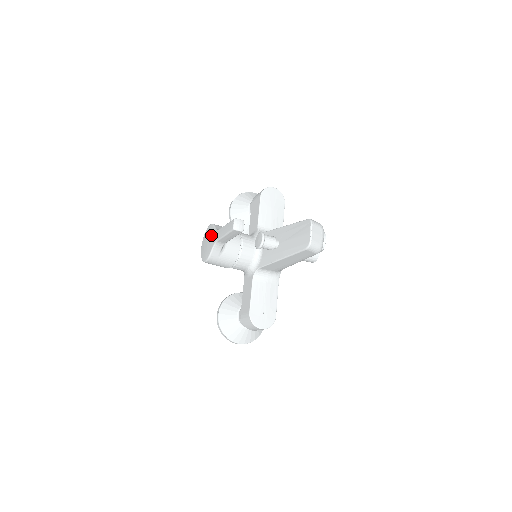
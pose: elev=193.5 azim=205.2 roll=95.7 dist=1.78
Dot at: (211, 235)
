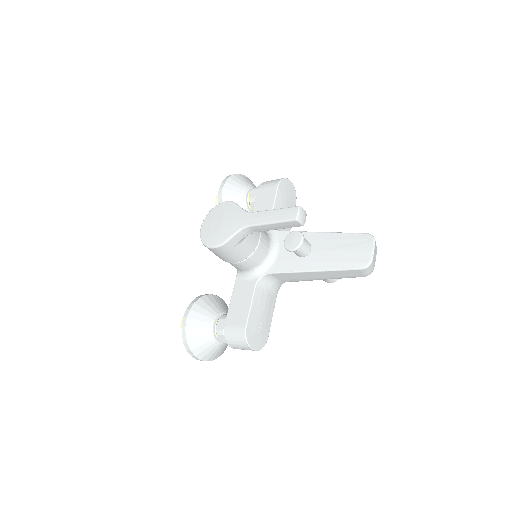
Dot at: (233, 215)
